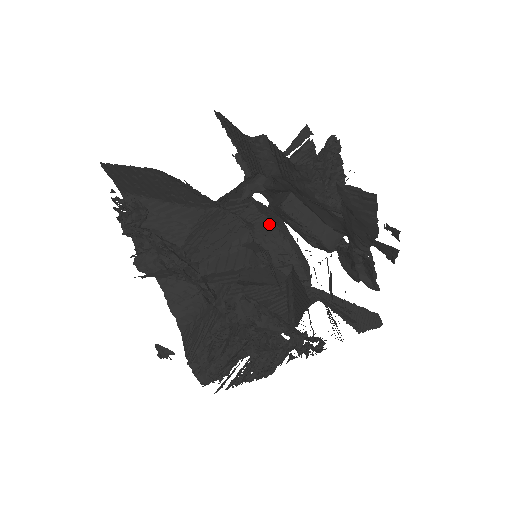
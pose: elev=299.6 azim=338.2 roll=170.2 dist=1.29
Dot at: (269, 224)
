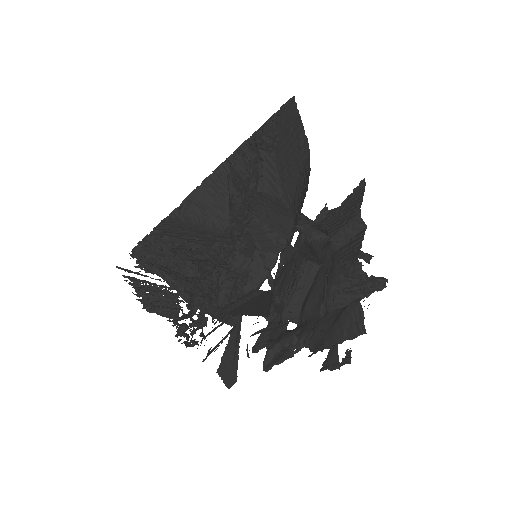
Dot at: (274, 256)
